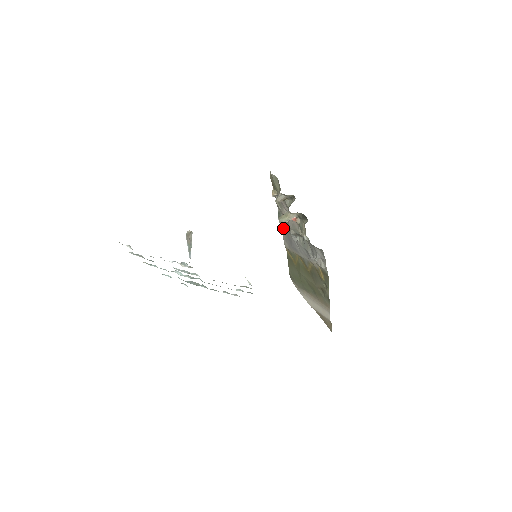
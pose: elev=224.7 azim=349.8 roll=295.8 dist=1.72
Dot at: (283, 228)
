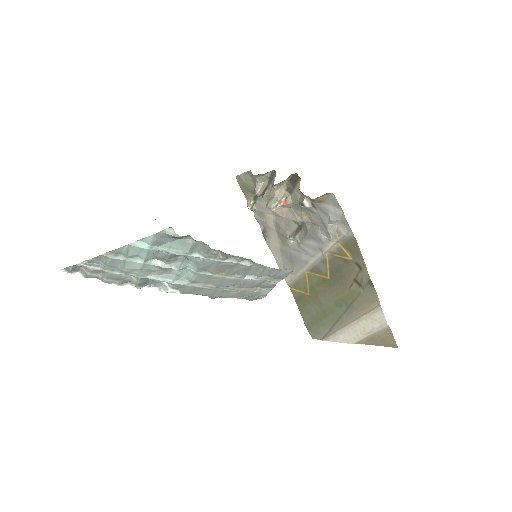
Dot at: (276, 250)
